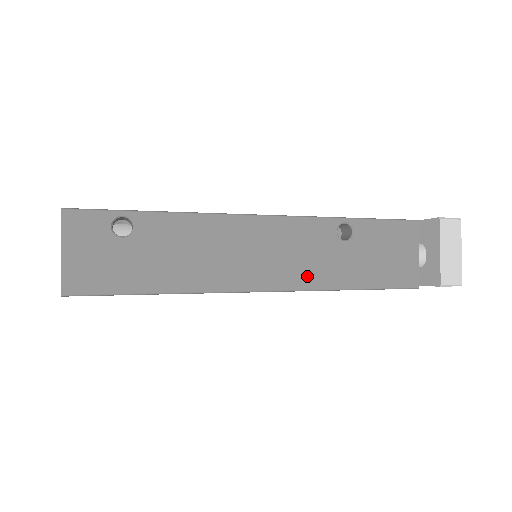
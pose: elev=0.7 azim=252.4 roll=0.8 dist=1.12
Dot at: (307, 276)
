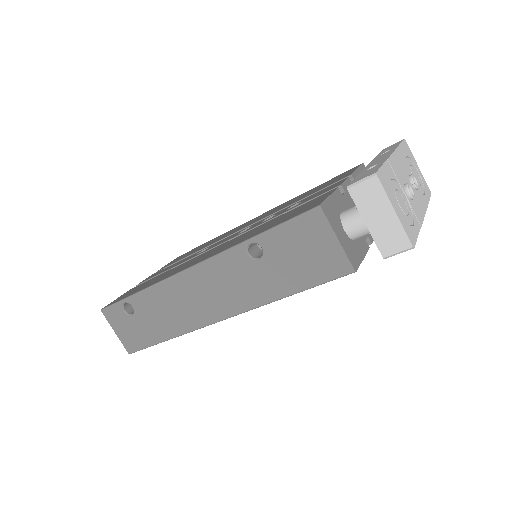
Dot at: (245, 299)
